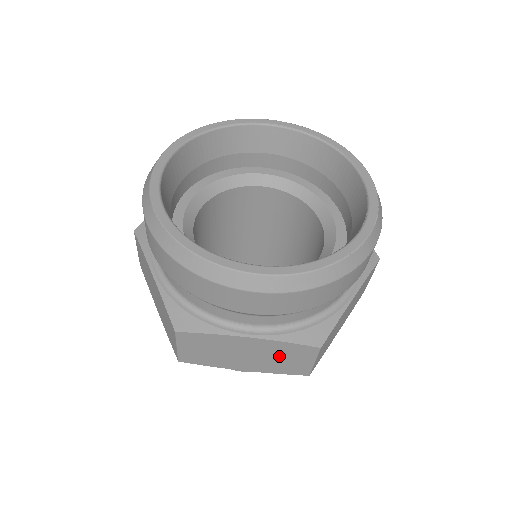
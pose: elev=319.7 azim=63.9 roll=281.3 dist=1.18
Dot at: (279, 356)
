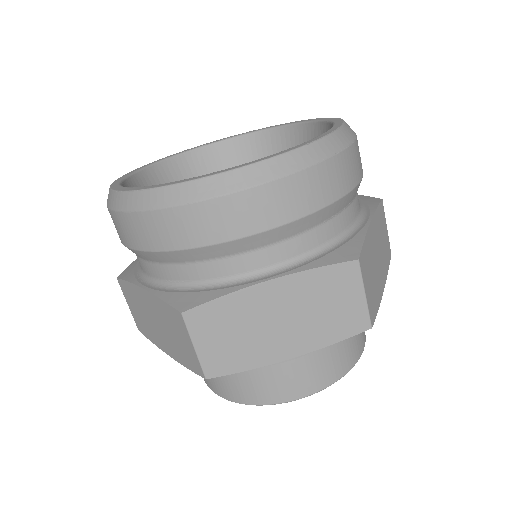
Dot at: (319, 303)
